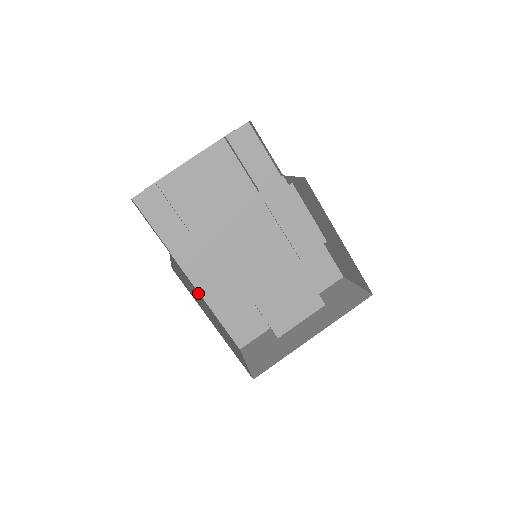
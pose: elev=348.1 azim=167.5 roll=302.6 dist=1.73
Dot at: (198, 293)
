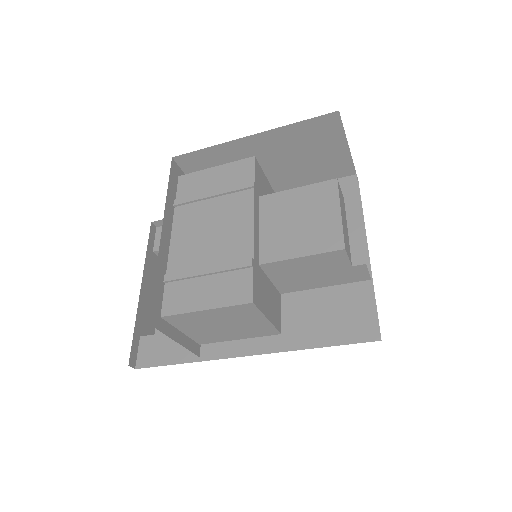
Dot at: occluded
